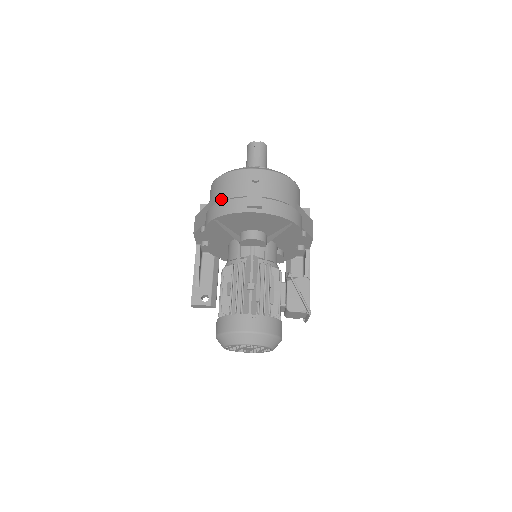
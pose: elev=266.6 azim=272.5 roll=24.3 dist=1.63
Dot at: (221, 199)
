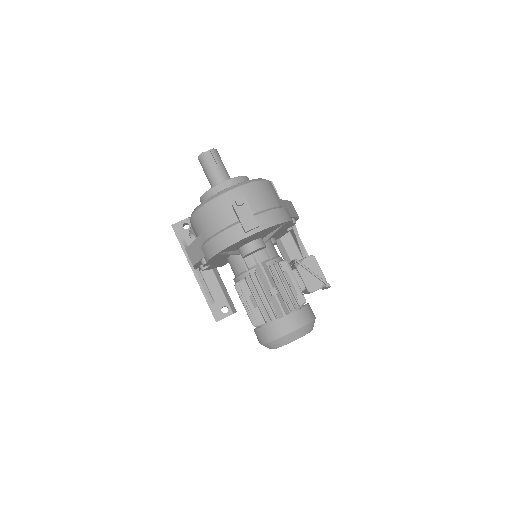
Dot at: (213, 232)
